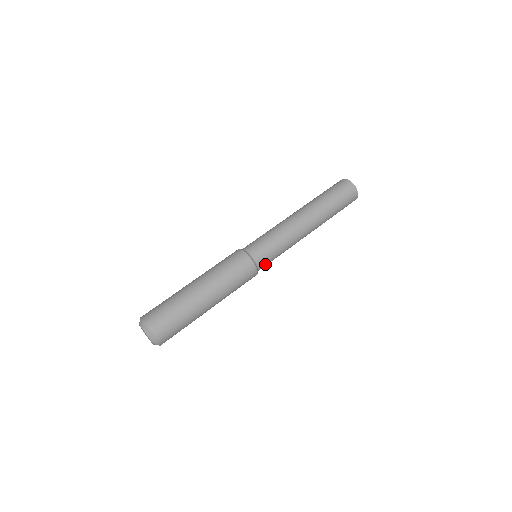
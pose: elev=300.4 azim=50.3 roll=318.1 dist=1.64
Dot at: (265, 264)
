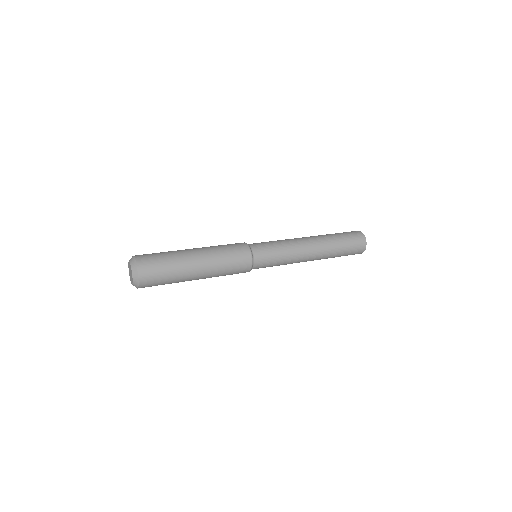
Dot at: (262, 255)
